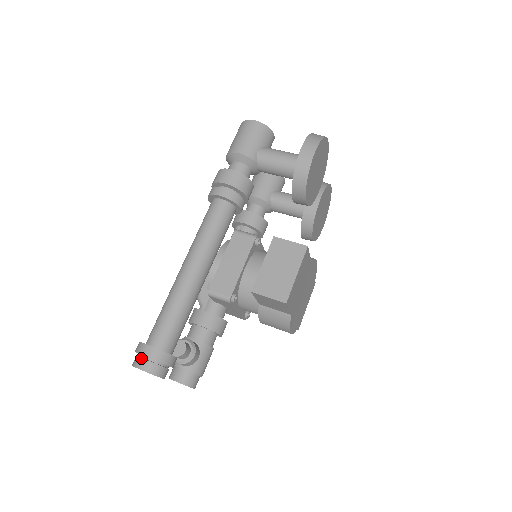
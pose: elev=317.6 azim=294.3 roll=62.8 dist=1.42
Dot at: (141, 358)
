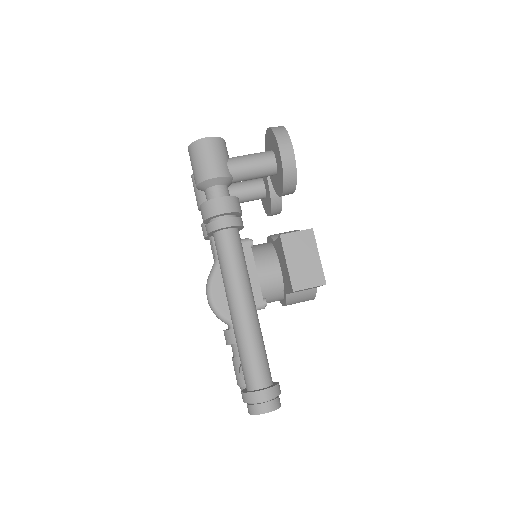
Dot at: (260, 404)
